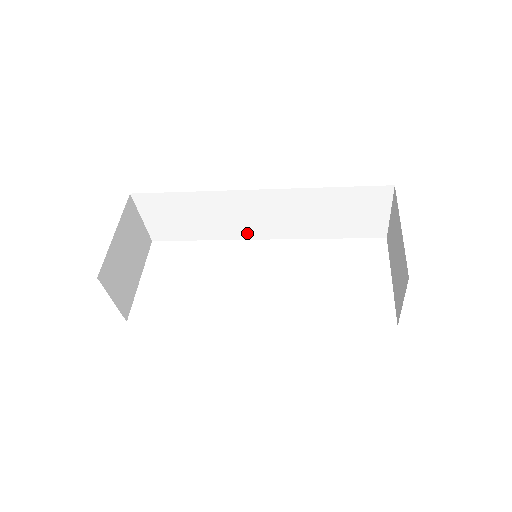
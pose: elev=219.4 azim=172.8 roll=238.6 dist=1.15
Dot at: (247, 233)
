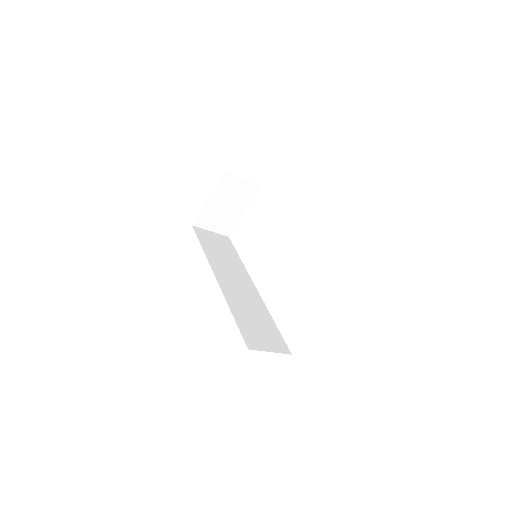
Dot at: occluded
